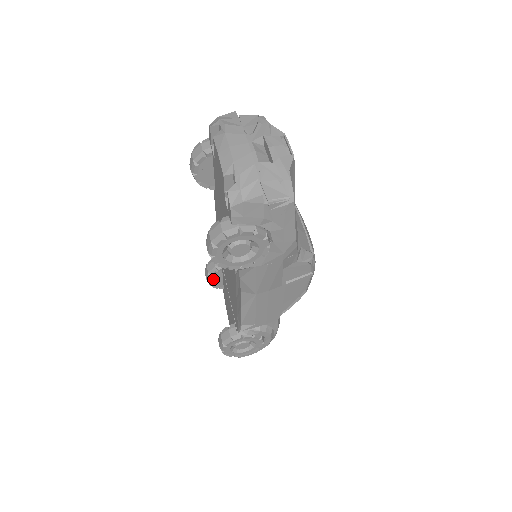
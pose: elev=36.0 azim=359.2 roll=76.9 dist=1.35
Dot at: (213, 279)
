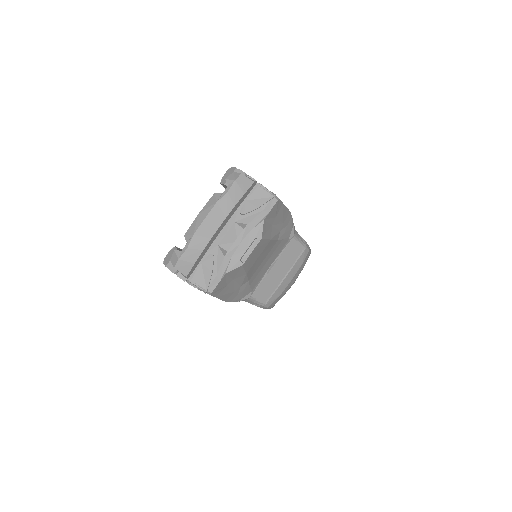
Dot at: occluded
